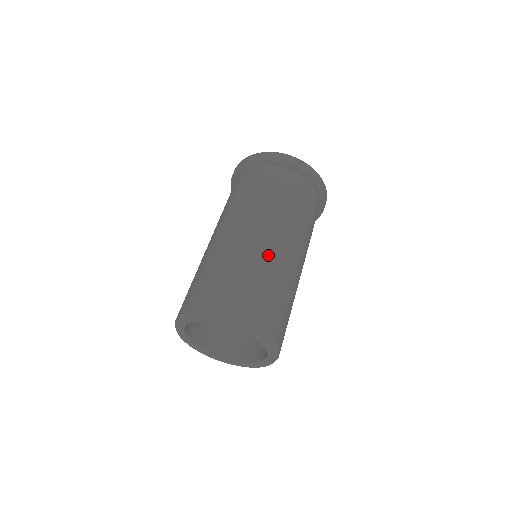
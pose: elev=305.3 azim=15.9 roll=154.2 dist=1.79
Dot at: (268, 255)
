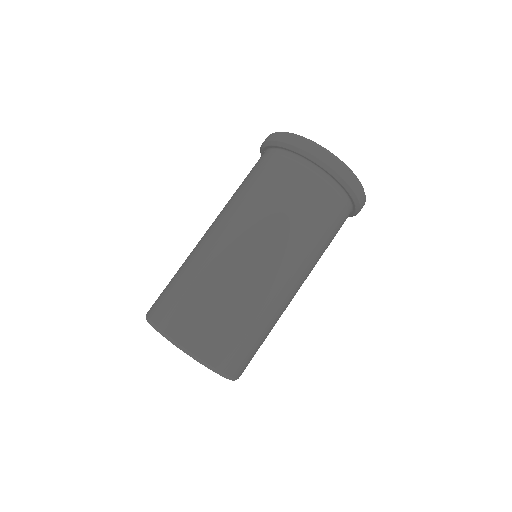
Dot at: (214, 258)
